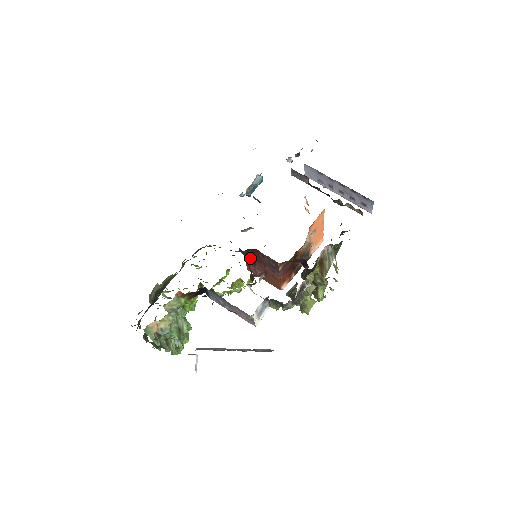
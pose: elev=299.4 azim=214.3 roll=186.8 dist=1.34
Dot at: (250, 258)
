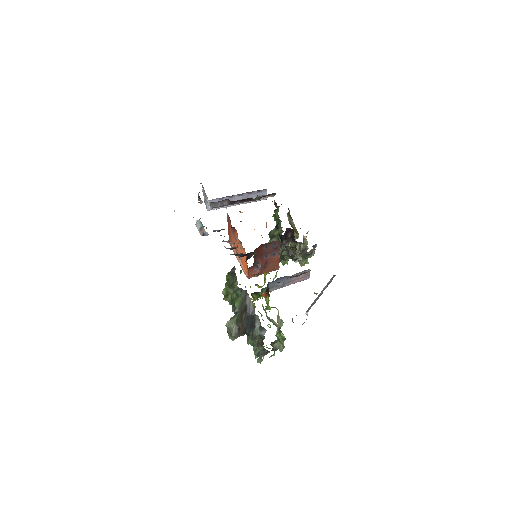
Dot at: occluded
